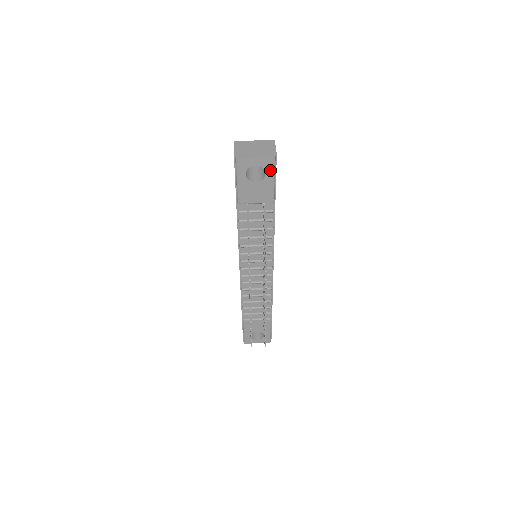
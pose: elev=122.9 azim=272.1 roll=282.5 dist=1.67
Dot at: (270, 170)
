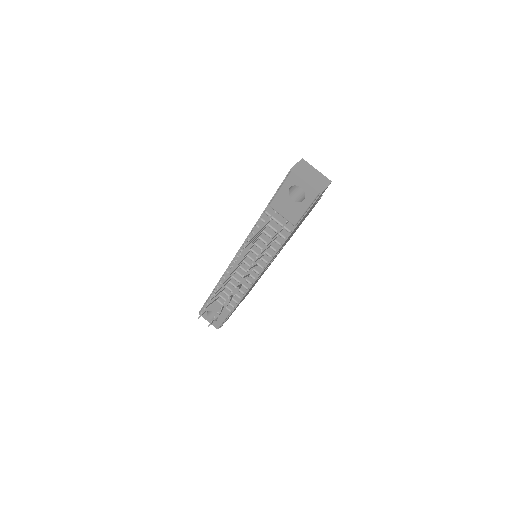
Dot at: (309, 200)
